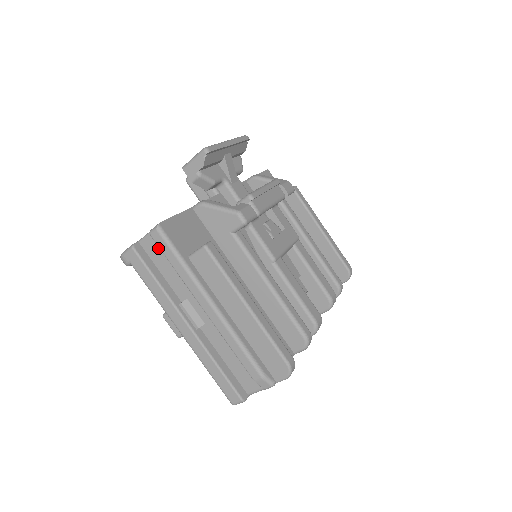
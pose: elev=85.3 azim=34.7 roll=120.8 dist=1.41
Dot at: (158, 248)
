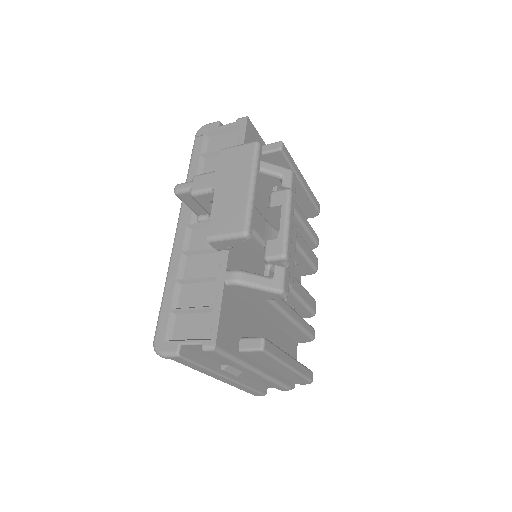
Dot at: occluded
